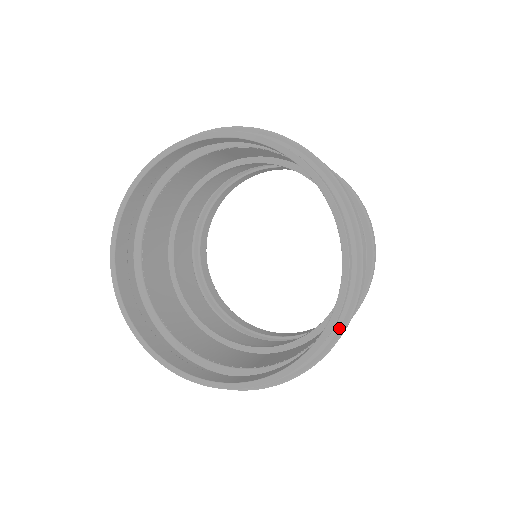
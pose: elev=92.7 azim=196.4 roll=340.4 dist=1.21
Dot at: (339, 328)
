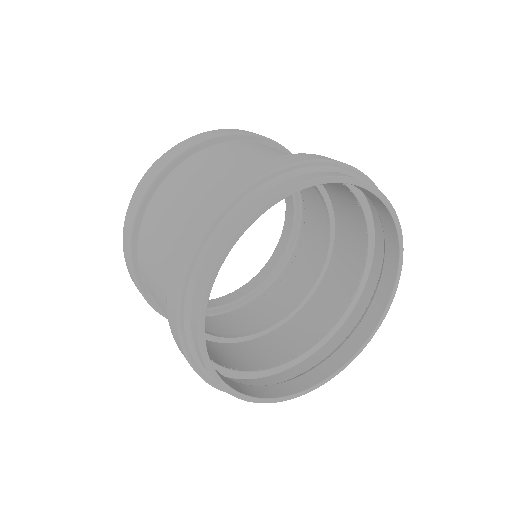
Dot at: occluded
